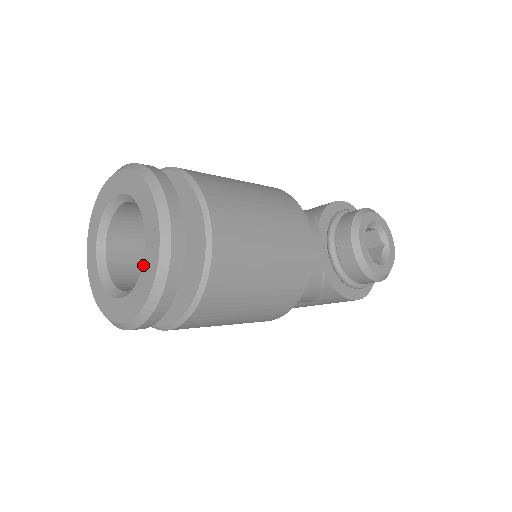
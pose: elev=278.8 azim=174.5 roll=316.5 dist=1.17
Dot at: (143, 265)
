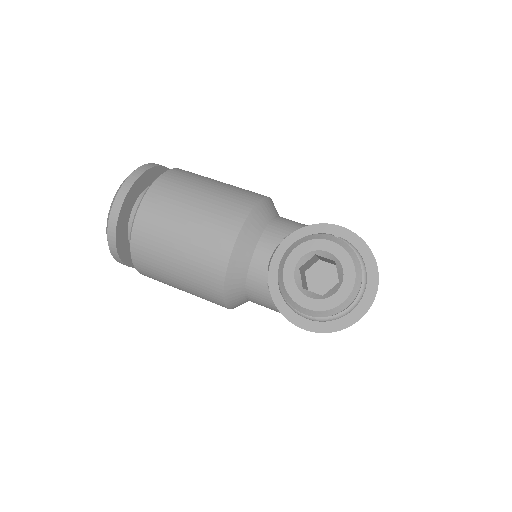
Dot at: occluded
